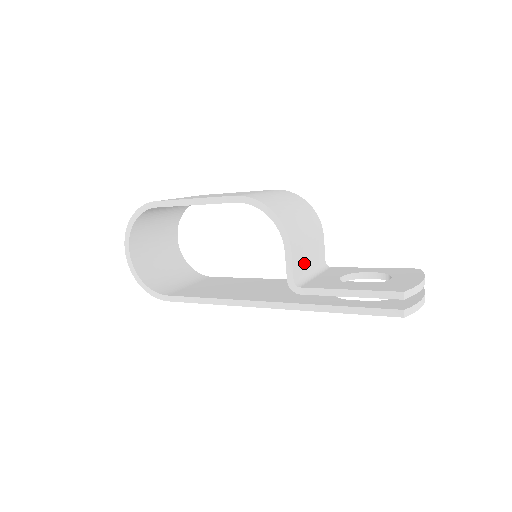
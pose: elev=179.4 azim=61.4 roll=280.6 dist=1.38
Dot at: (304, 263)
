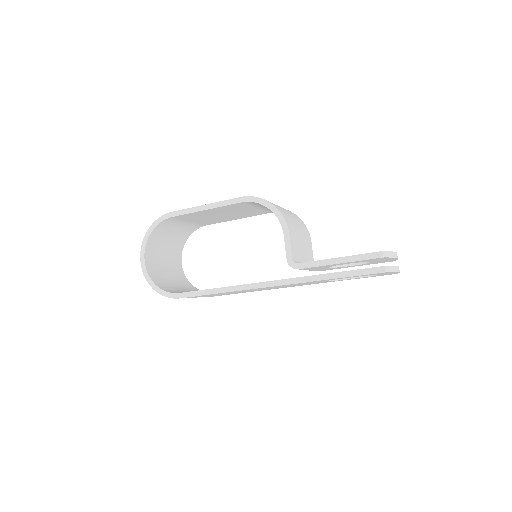
Dot at: (299, 251)
